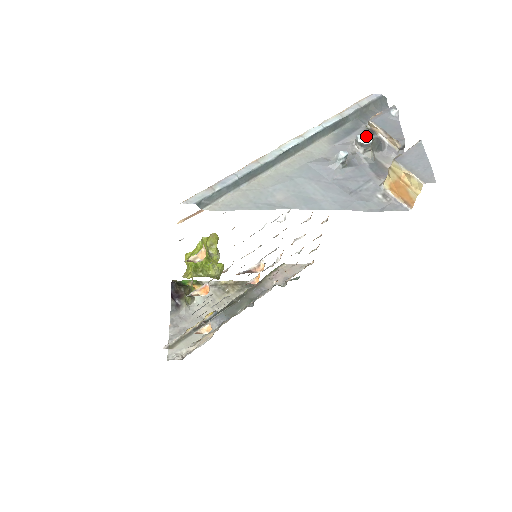
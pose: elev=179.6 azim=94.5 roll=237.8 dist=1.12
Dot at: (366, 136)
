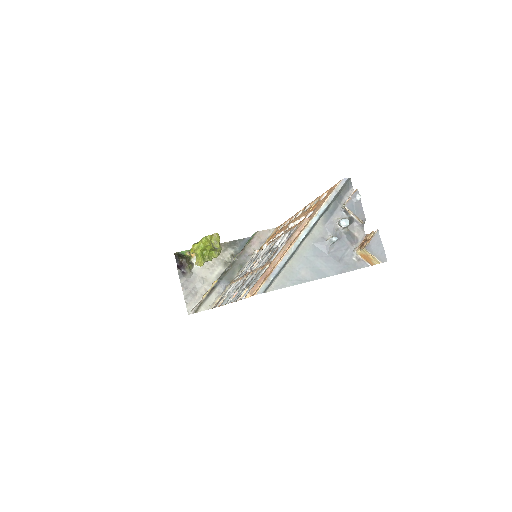
Dot at: (345, 222)
